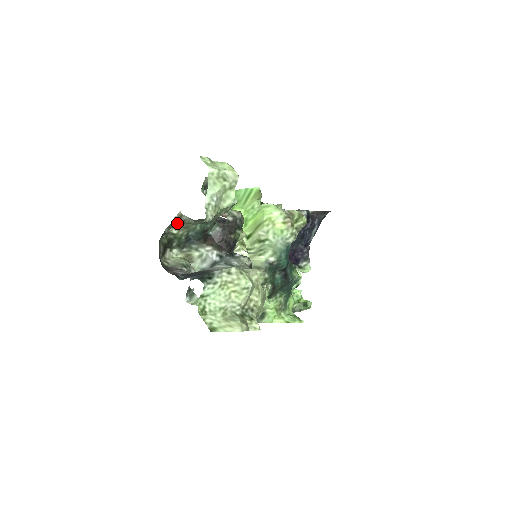
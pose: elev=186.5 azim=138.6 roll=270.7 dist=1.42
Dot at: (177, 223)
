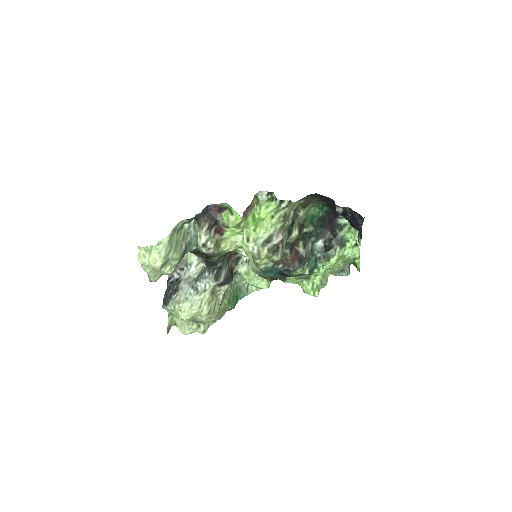
Dot at: occluded
